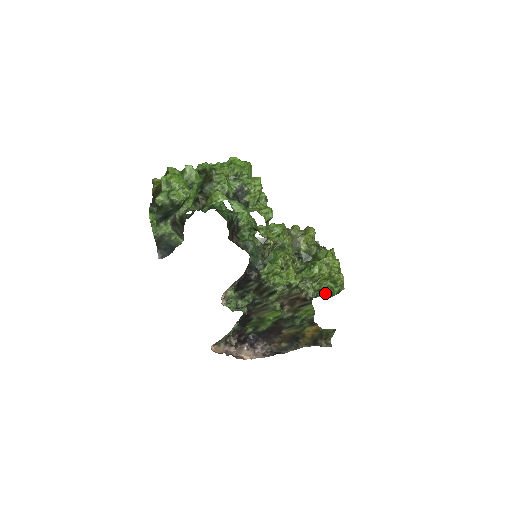
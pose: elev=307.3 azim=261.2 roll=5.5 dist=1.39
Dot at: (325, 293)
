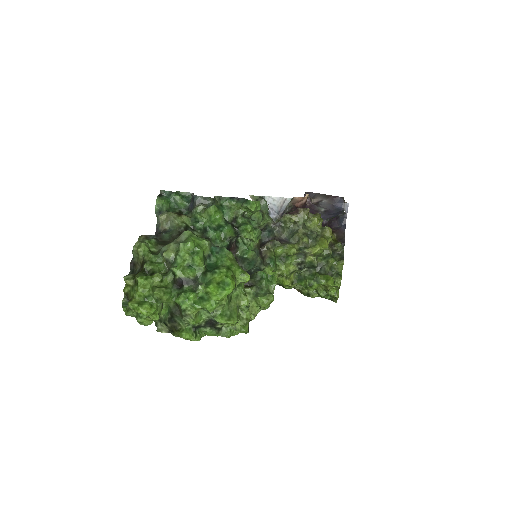
Dot at: (318, 296)
